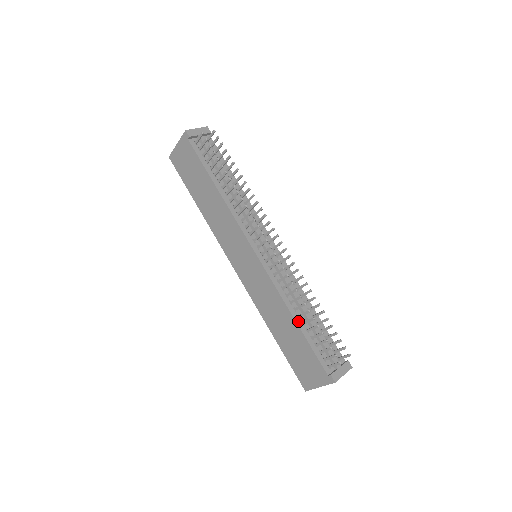
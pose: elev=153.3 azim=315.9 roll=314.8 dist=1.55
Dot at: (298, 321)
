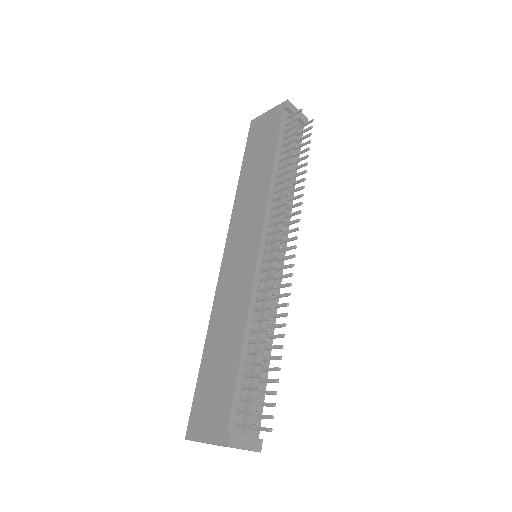
Dot at: (245, 345)
